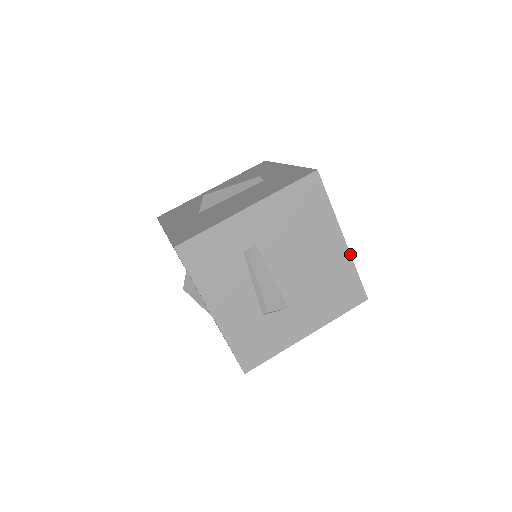
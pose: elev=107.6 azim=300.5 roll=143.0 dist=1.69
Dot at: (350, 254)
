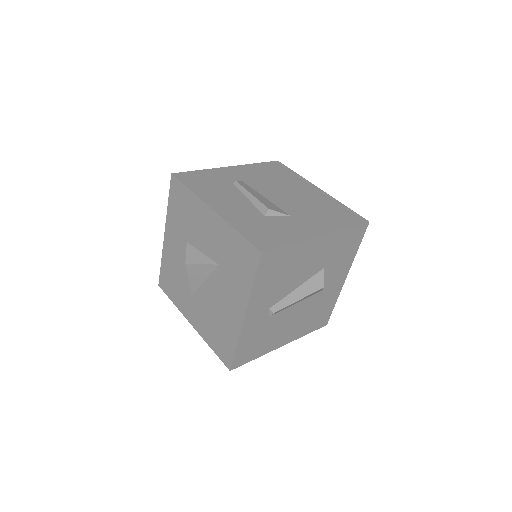
Dot at: (331, 196)
